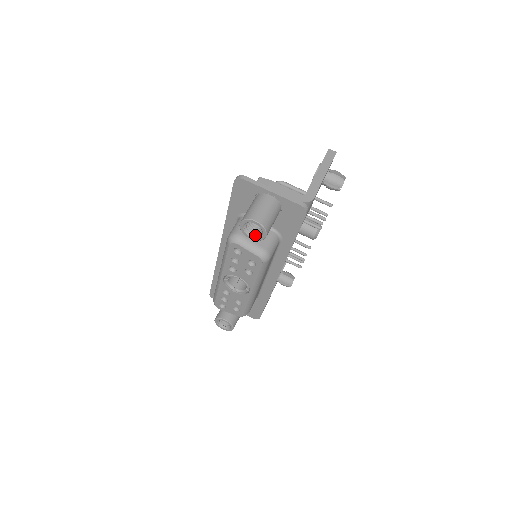
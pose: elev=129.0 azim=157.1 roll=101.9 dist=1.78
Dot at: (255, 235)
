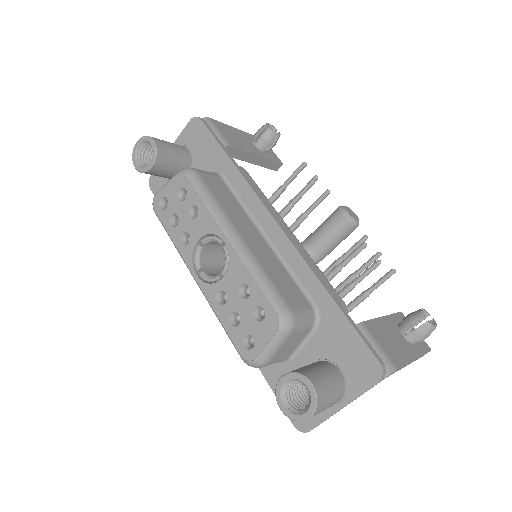
Dot at: (152, 158)
